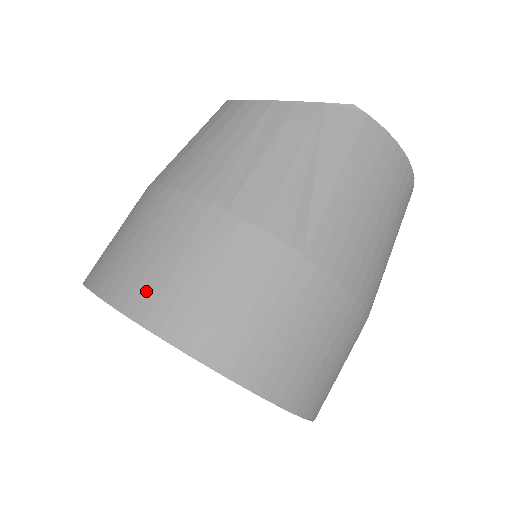
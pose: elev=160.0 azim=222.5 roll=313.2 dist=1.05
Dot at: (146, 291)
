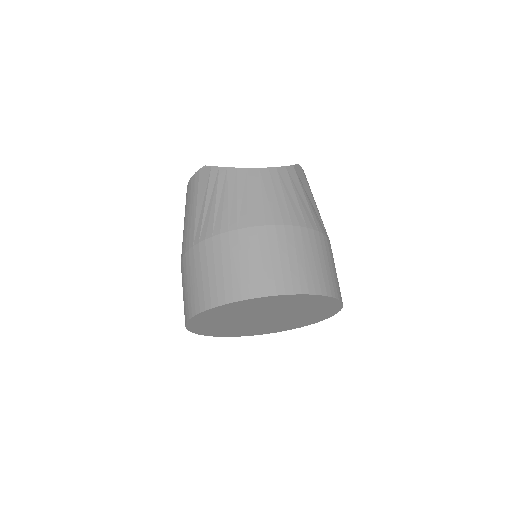
Dot at: (306, 279)
